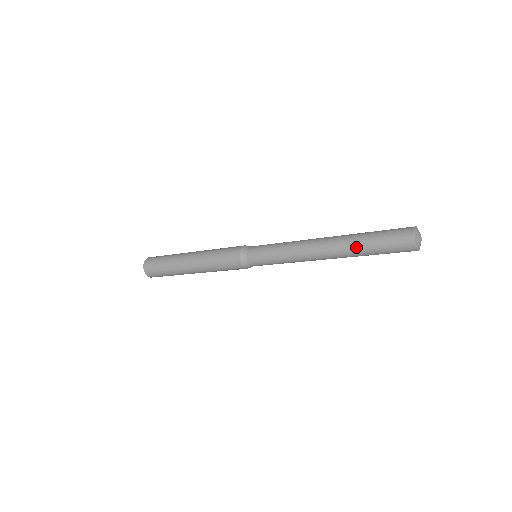
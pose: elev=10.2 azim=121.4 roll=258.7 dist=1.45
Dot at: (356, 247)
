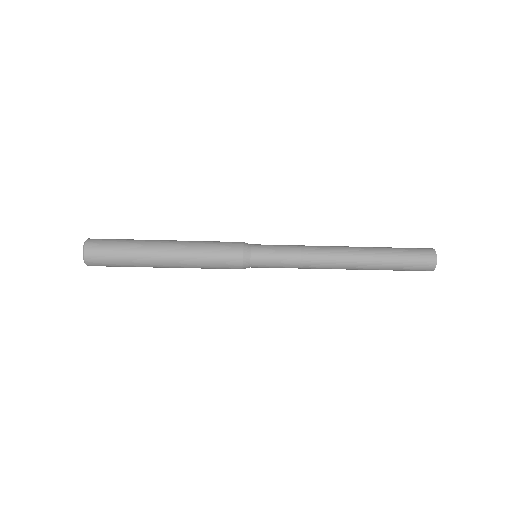
Dot at: (380, 249)
